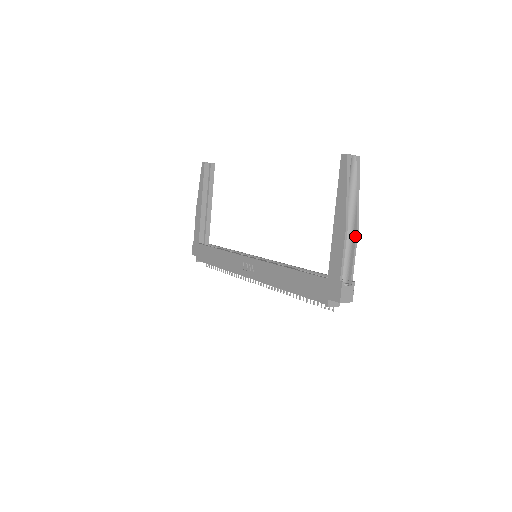
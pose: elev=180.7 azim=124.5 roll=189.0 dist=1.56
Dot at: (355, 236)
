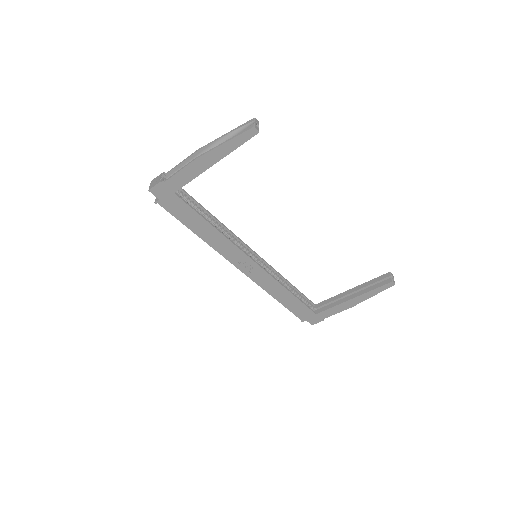
Dot at: occluded
